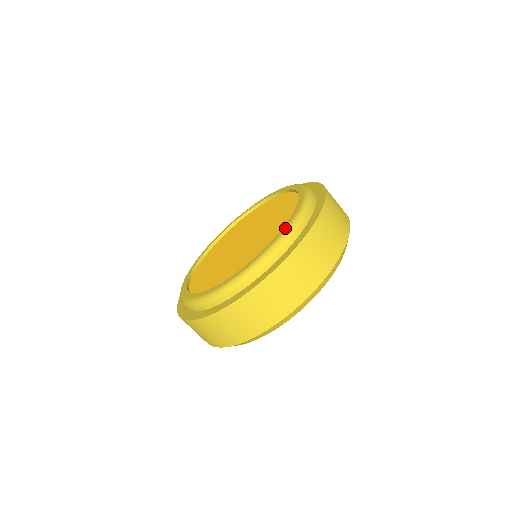
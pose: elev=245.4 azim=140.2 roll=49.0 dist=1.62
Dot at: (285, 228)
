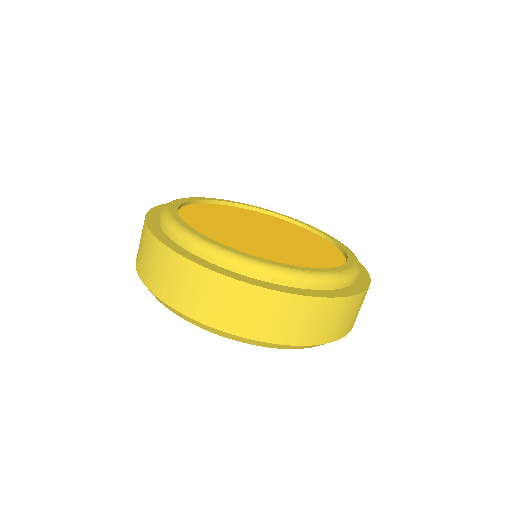
Dot at: (353, 265)
